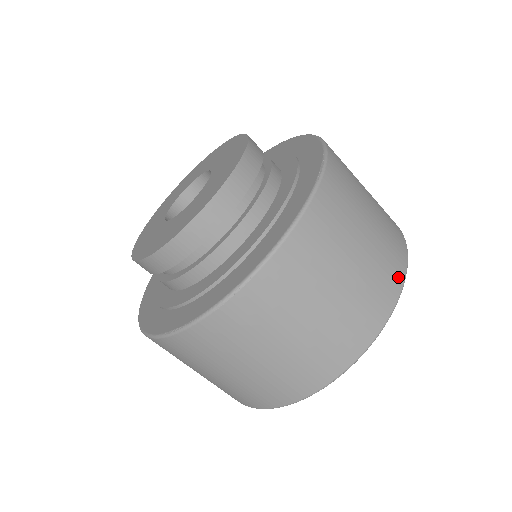
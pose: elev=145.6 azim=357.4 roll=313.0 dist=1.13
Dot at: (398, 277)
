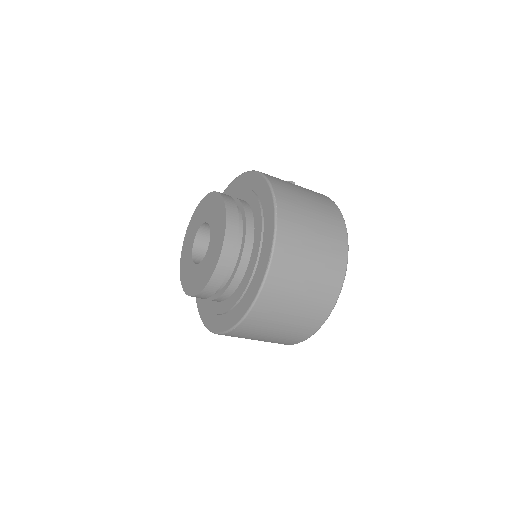
Dot at: (334, 294)
